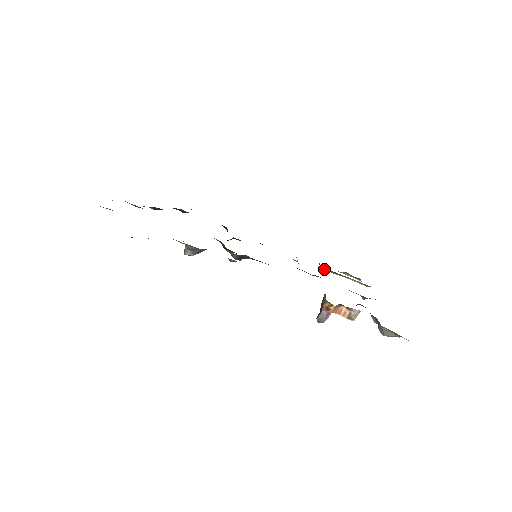
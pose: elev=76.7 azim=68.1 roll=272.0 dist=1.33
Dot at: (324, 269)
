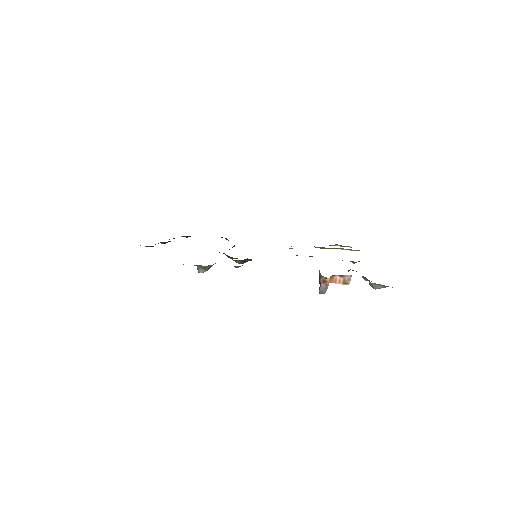
Dot at: occluded
